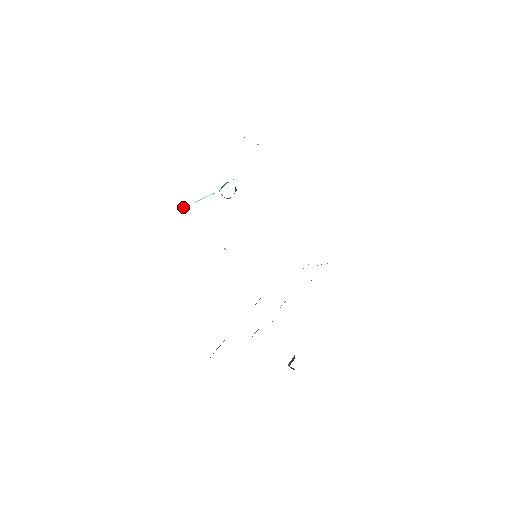
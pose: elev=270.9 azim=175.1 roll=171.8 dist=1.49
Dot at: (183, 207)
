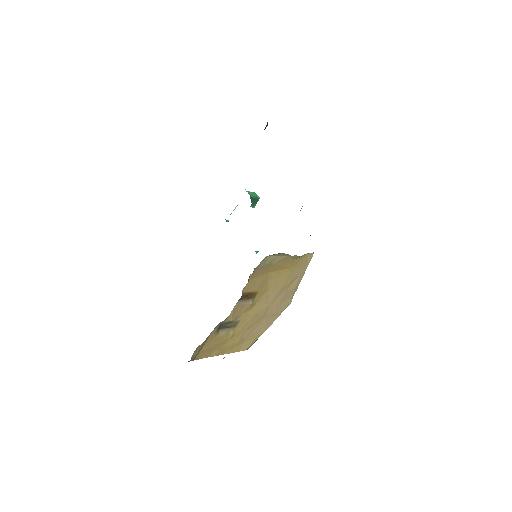
Dot at: occluded
